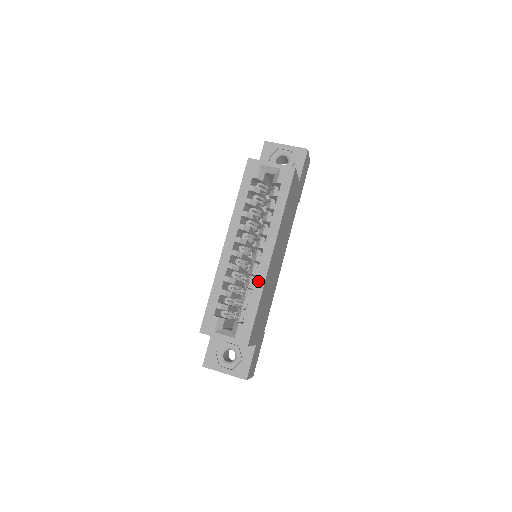
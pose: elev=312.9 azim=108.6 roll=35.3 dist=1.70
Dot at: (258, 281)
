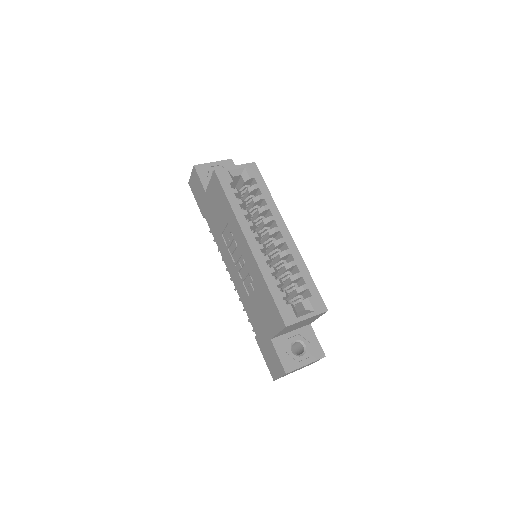
Dot at: (296, 257)
